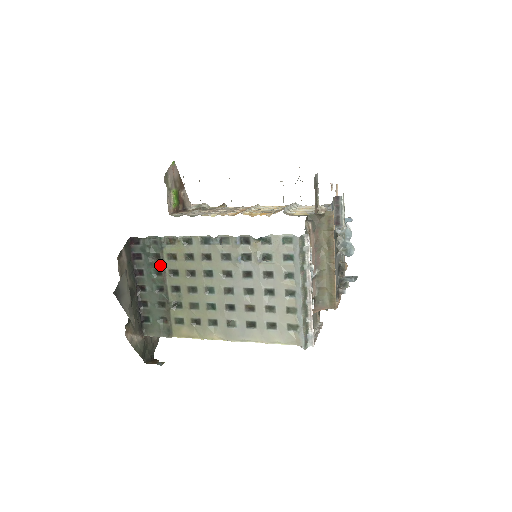
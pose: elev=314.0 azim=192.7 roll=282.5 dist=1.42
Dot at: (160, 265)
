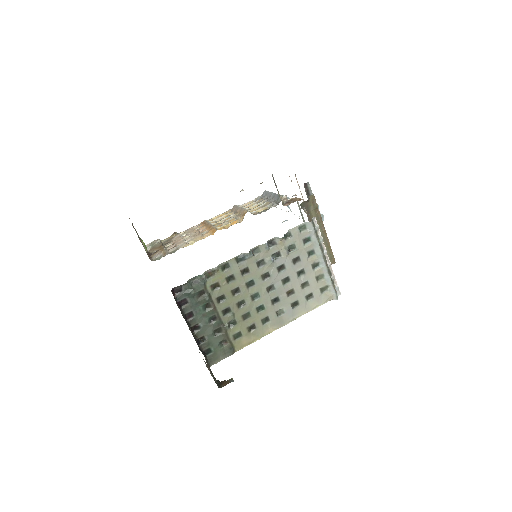
Dot at: (208, 299)
